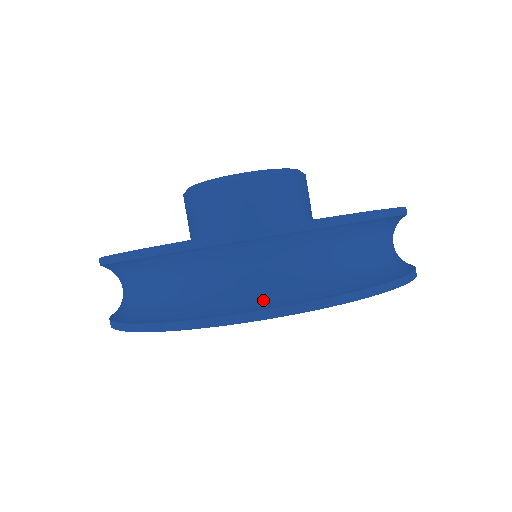
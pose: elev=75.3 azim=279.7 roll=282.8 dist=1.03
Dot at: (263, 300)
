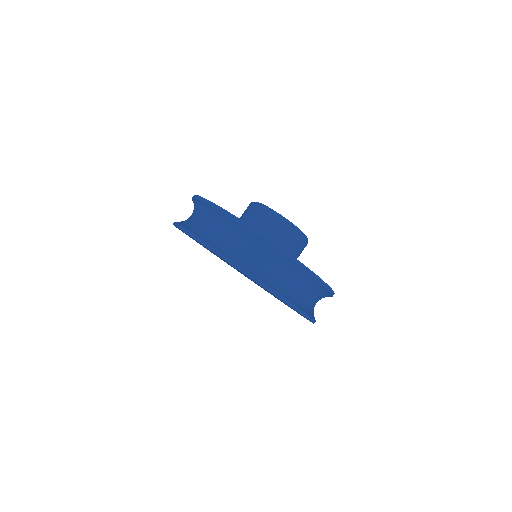
Dot at: (241, 262)
